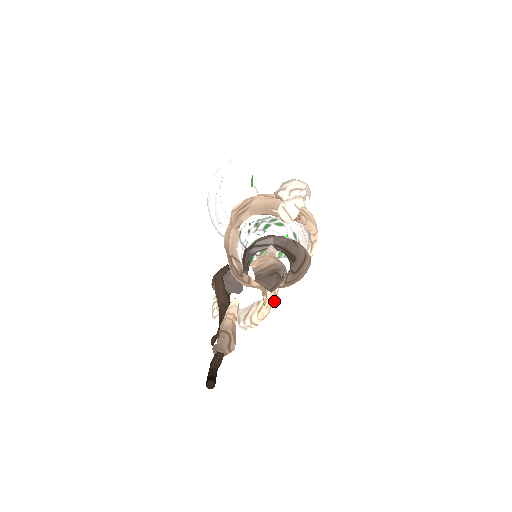
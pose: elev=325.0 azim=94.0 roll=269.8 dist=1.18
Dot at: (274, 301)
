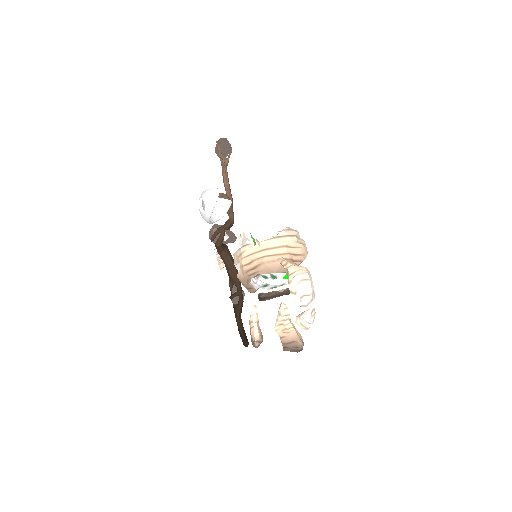
Dot at: occluded
